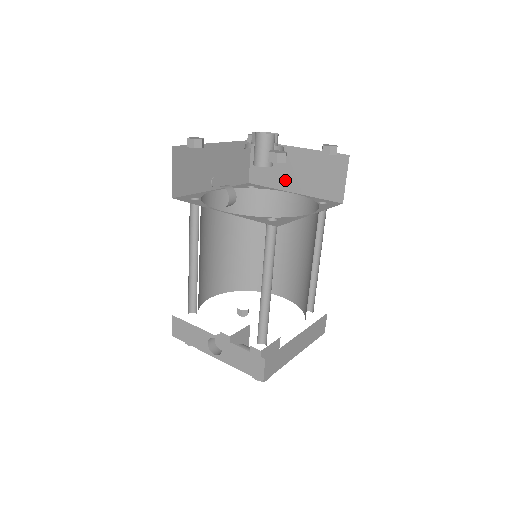
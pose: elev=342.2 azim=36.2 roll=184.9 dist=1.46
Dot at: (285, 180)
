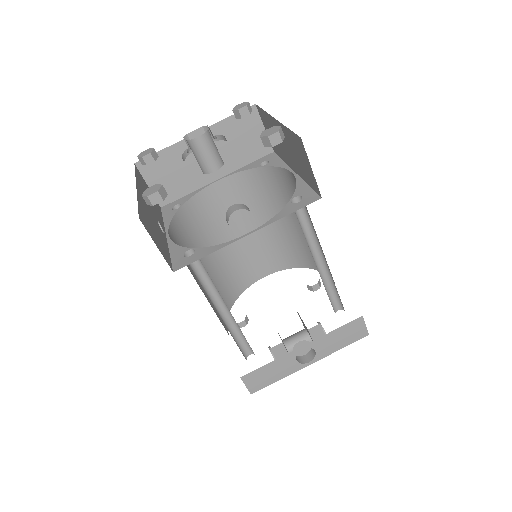
Dot at: (202, 174)
